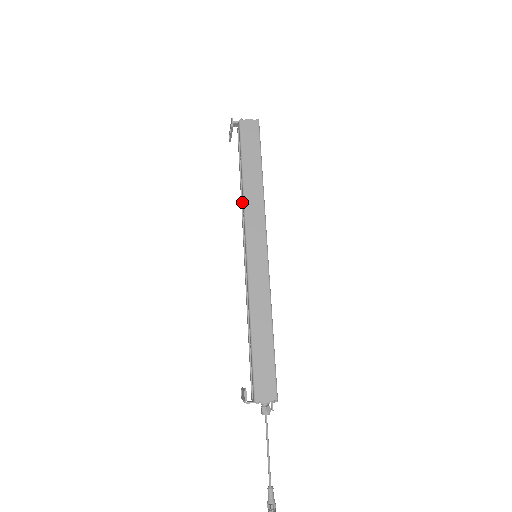
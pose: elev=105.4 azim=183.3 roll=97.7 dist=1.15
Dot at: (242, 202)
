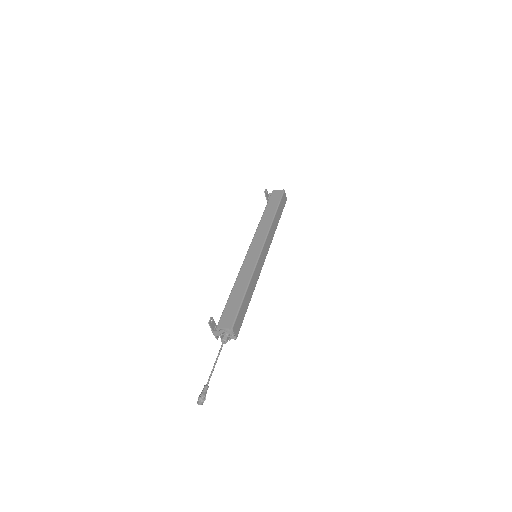
Dot at: occluded
